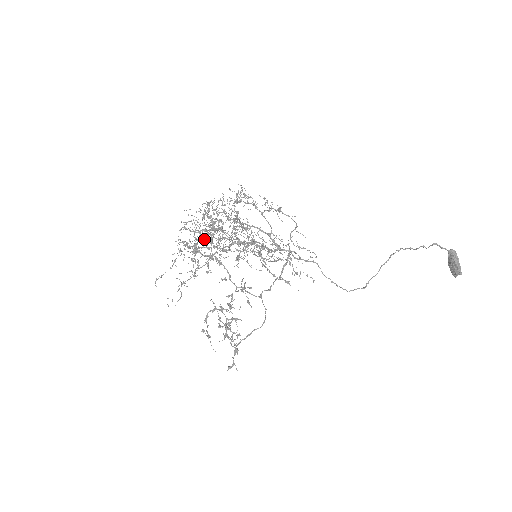
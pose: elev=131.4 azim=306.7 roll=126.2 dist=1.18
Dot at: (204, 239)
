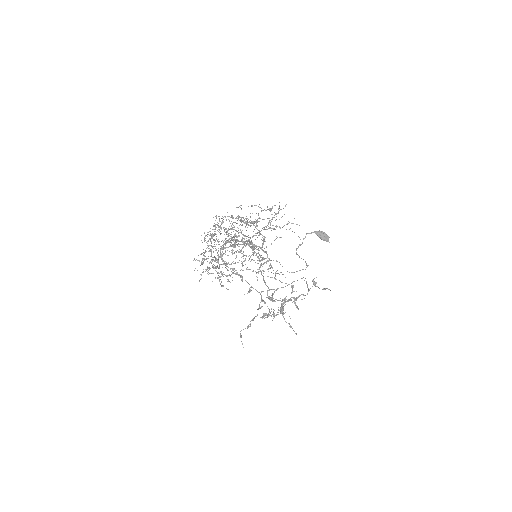
Dot at: occluded
